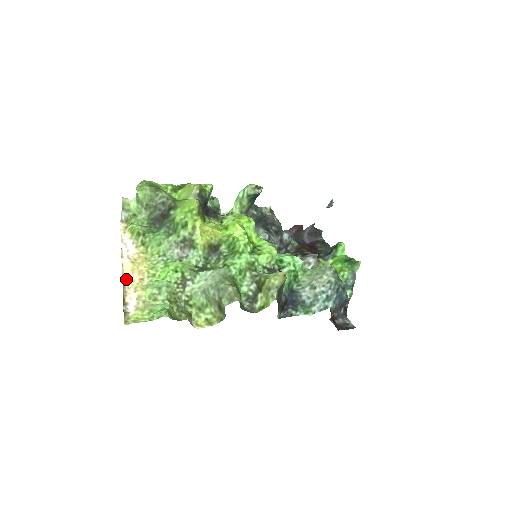
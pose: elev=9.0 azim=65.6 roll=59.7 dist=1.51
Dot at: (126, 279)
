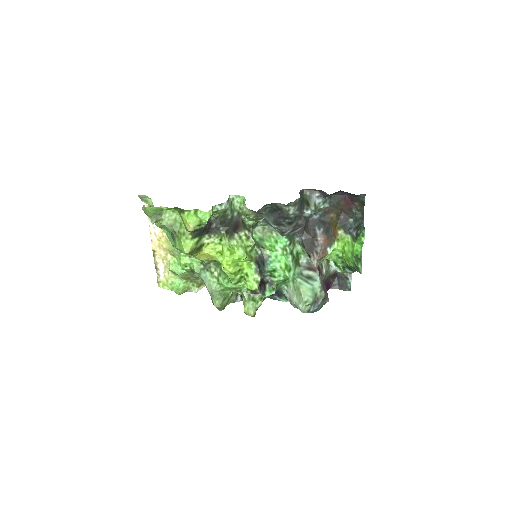
Dot at: (156, 251)
